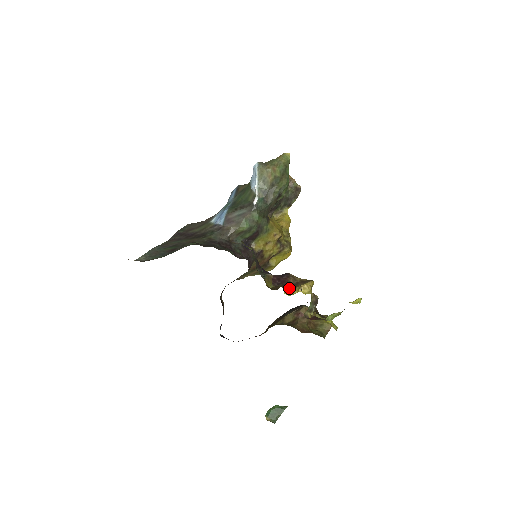
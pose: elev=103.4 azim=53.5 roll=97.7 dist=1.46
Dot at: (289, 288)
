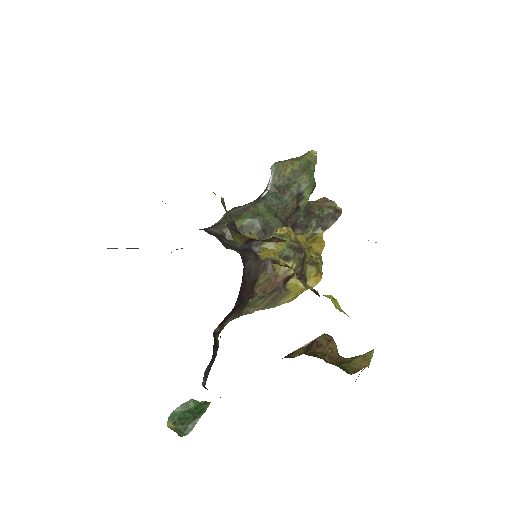
Dot at: (264, 241)
